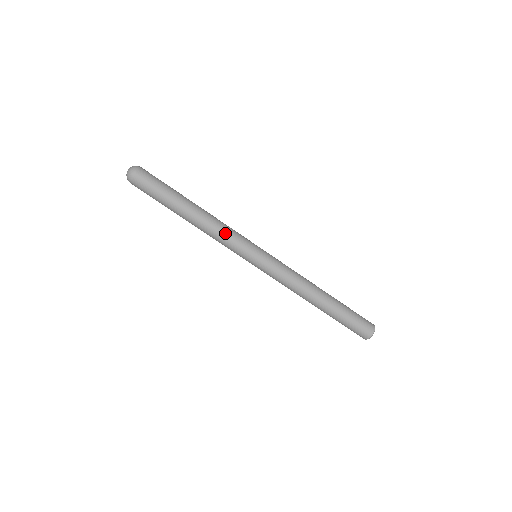
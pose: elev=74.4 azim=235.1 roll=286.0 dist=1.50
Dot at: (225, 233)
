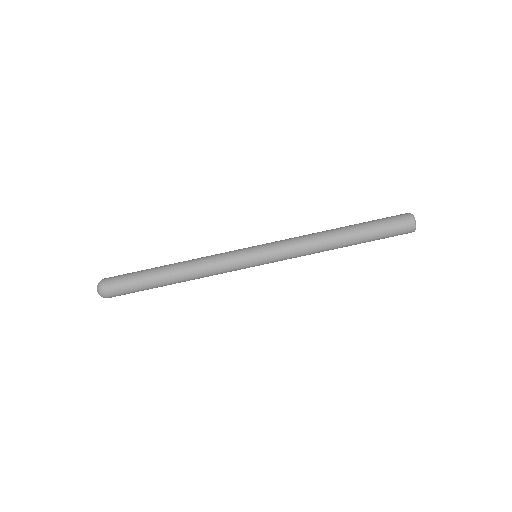
Dot at: (213, 262)
